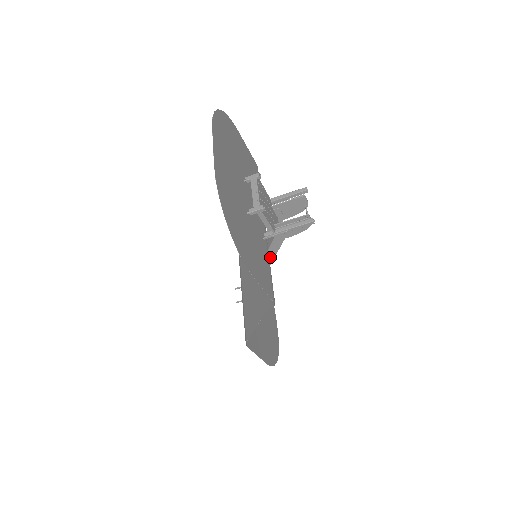
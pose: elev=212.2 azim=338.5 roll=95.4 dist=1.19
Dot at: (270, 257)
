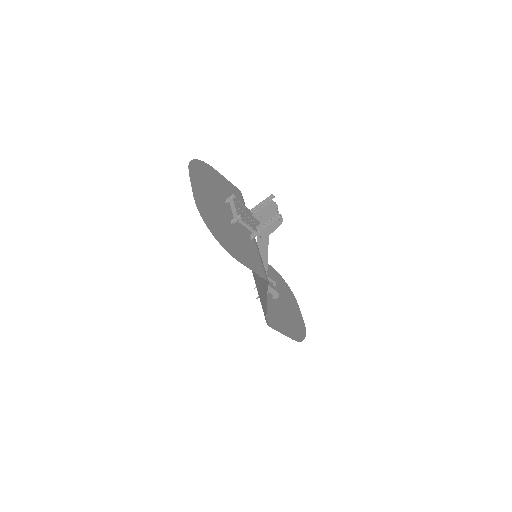
Dot at: (265, 253)
